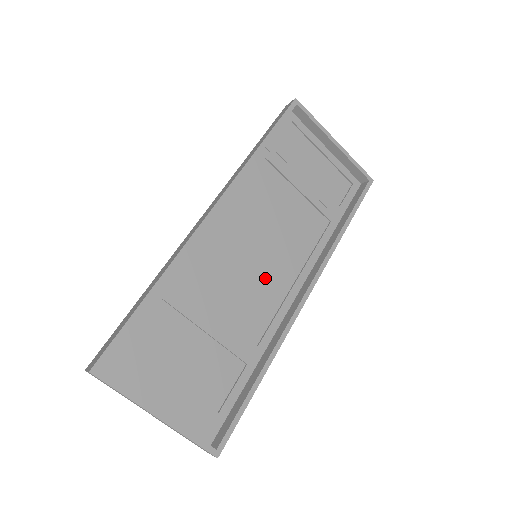
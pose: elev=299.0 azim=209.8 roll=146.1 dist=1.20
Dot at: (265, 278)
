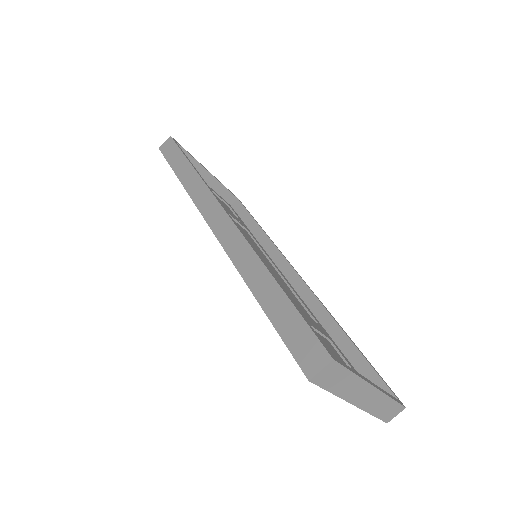
Dot at: occluded
